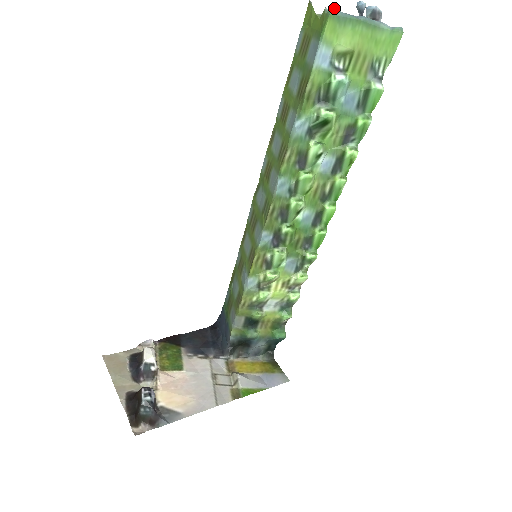
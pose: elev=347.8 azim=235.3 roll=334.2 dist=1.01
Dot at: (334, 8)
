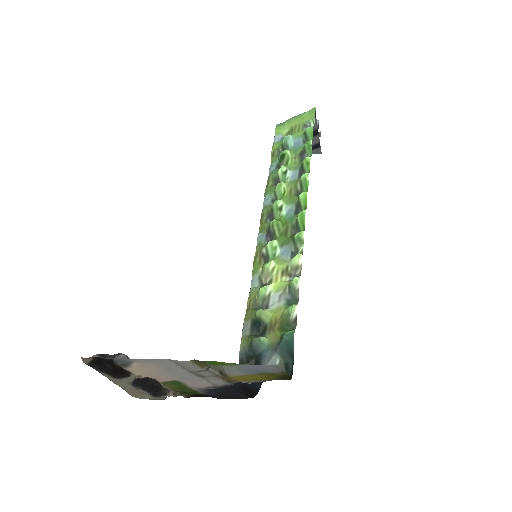
Dot at: (279, 124)
